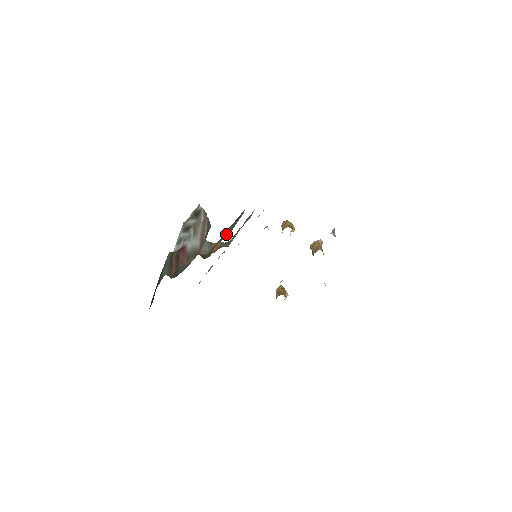
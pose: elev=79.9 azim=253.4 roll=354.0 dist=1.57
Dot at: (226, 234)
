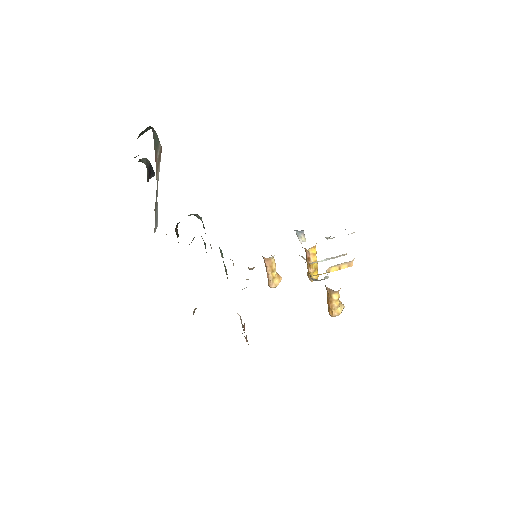
Dot at: occluded
